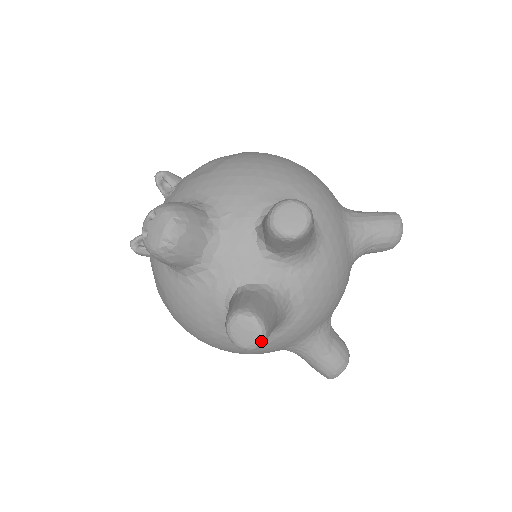
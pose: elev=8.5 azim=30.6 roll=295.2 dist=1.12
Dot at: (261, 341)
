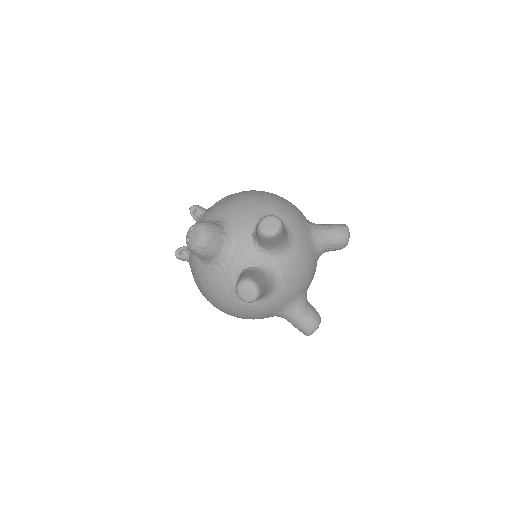
Dot at: (256, 296)
